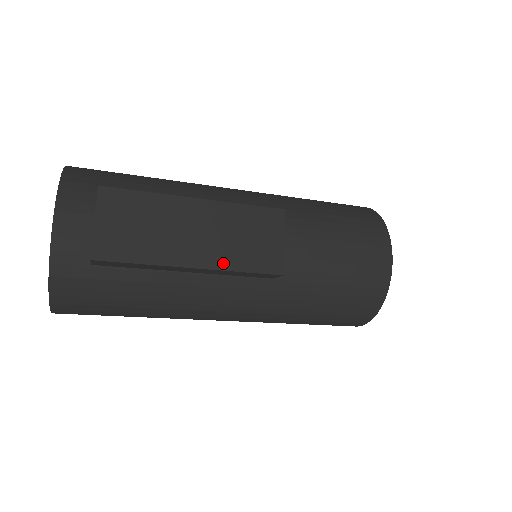
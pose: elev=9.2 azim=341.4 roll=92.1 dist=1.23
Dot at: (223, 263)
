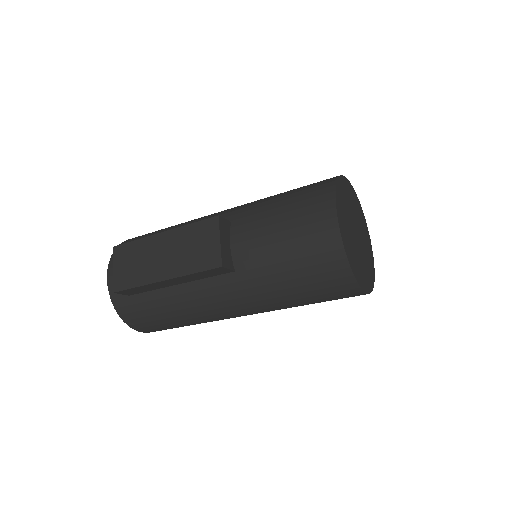
Dot at: (181, 271)
